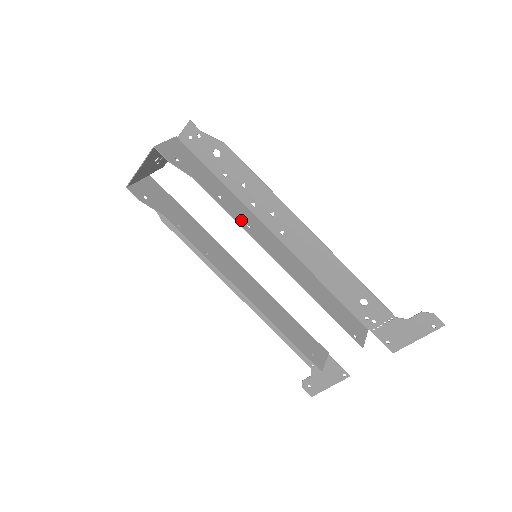
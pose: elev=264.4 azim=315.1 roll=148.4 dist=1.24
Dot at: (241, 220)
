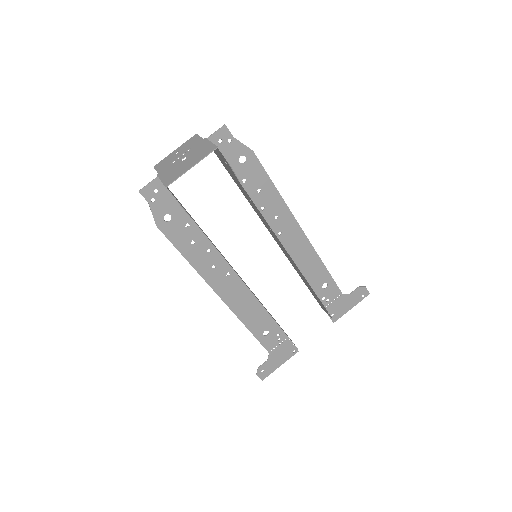
Dot at: occluded
